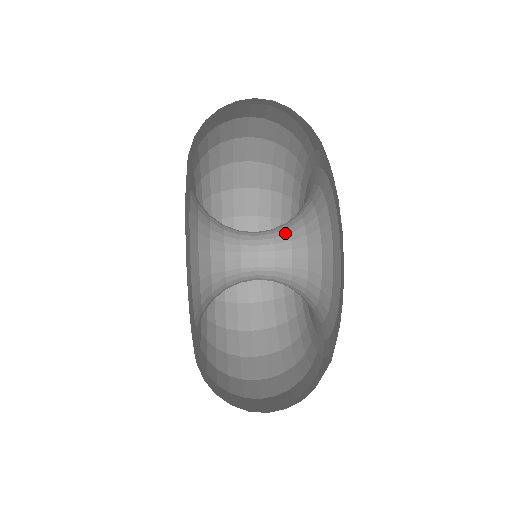
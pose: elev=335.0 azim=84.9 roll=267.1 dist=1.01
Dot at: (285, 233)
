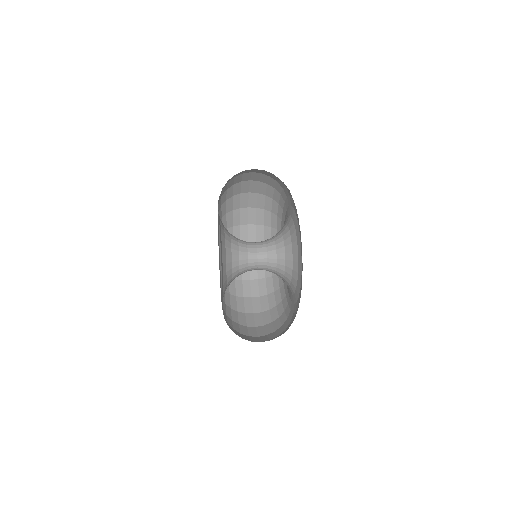
Dot at: (271, 238)
